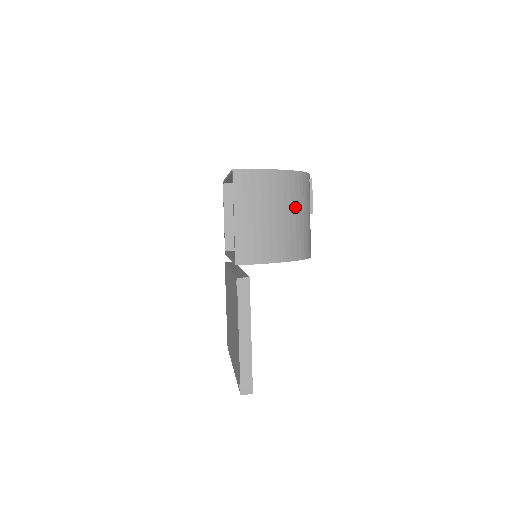
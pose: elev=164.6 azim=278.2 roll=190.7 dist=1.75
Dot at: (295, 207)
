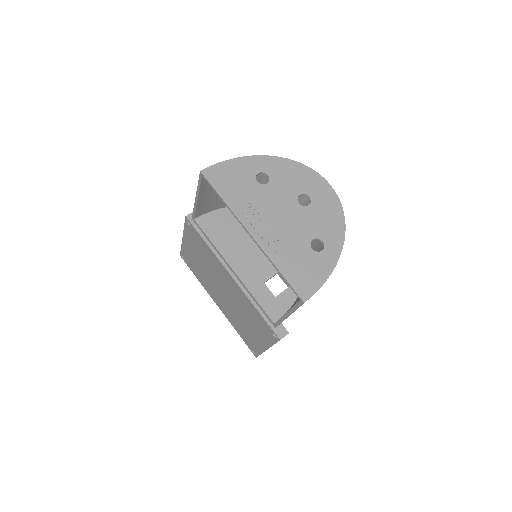
Dot at: occluded
